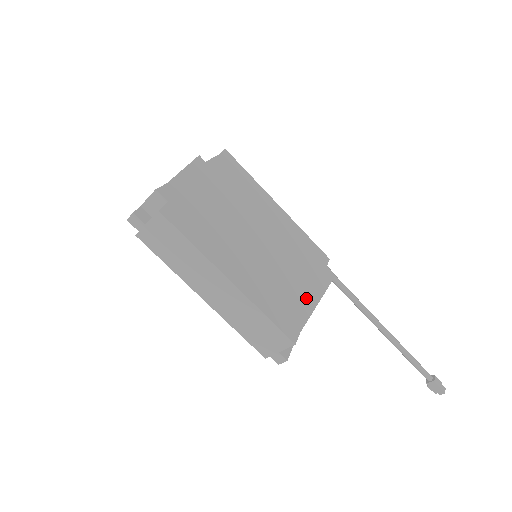
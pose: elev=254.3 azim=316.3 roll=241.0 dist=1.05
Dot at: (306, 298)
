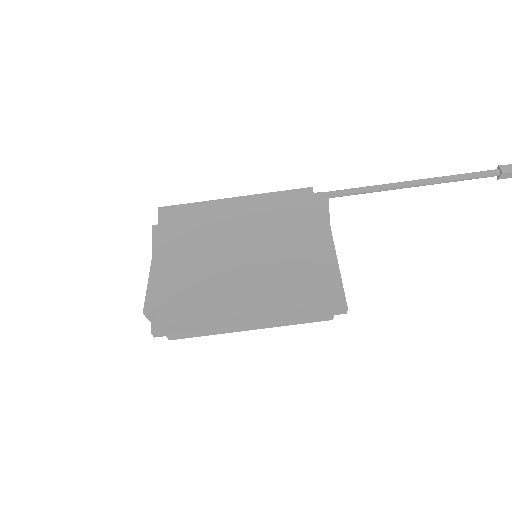
Dot at: (317, 252)
